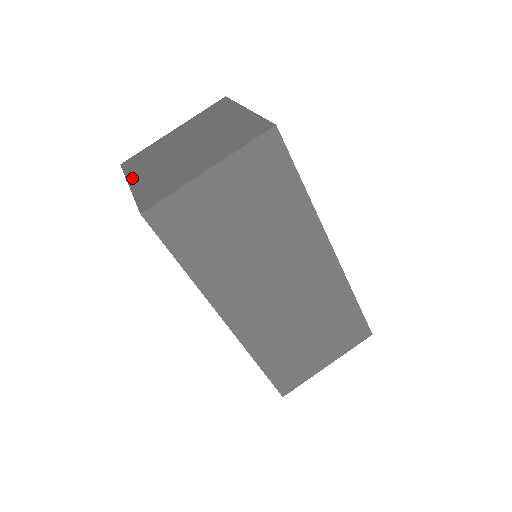
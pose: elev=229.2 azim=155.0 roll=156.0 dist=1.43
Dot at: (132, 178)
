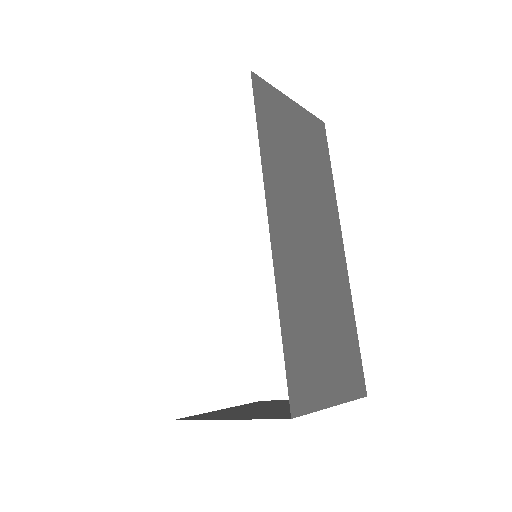
Dot at: occluded
